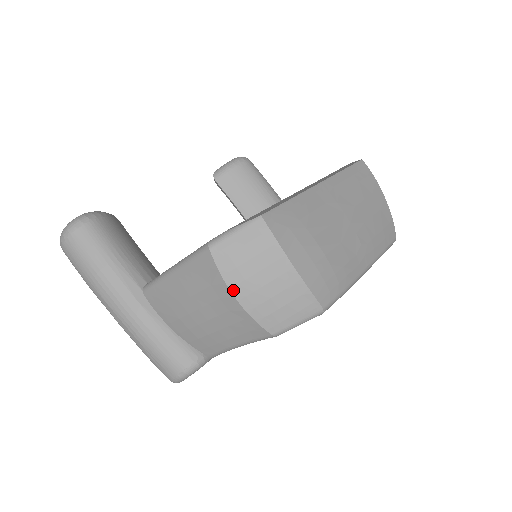
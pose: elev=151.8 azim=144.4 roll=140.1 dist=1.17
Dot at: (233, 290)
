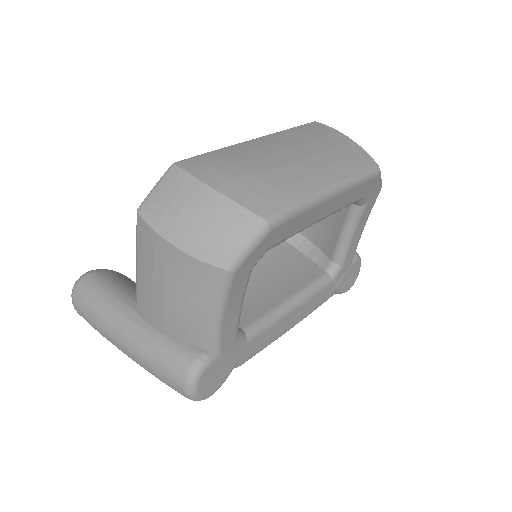
Dot at: (167, 238)
